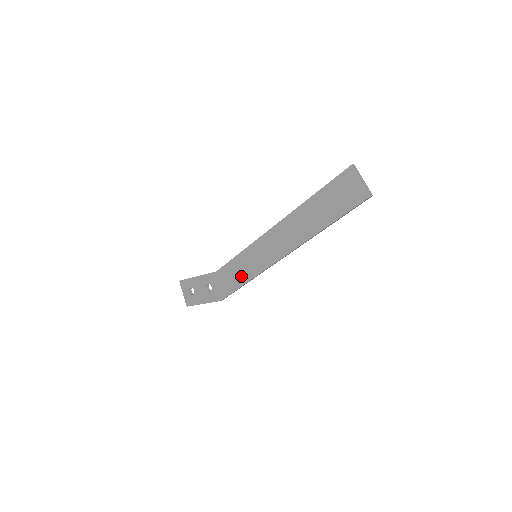
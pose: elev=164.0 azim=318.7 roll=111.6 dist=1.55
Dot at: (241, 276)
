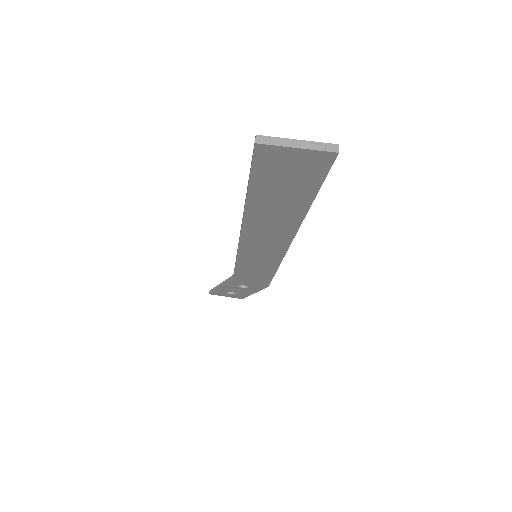
Dot at: (263, 272)
